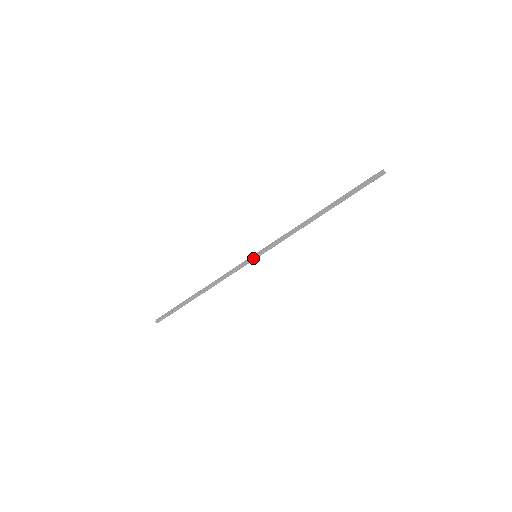
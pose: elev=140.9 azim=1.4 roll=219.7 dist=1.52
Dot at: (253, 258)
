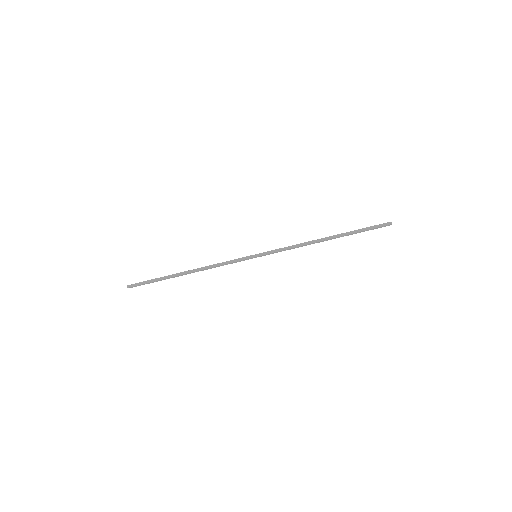
Dot at: (253, 256)
